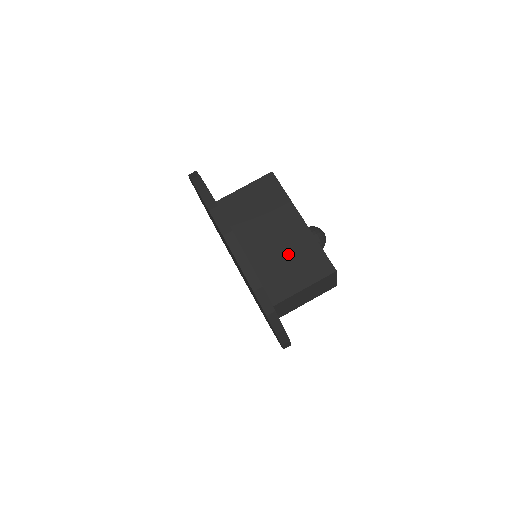
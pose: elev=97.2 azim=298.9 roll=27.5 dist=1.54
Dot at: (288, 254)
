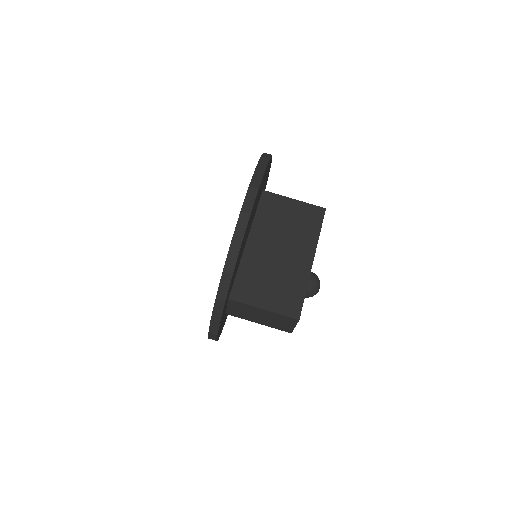
Dot at: (278, 275)
